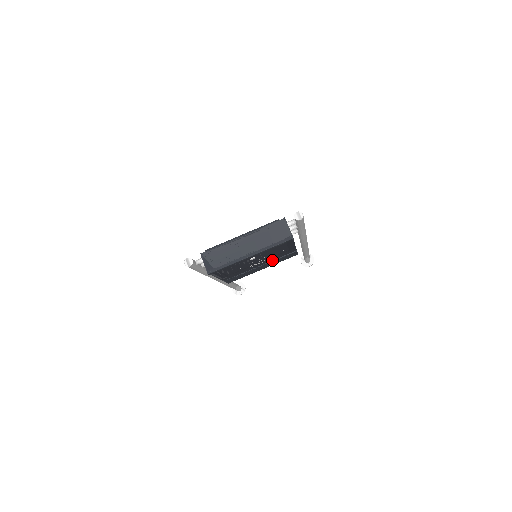
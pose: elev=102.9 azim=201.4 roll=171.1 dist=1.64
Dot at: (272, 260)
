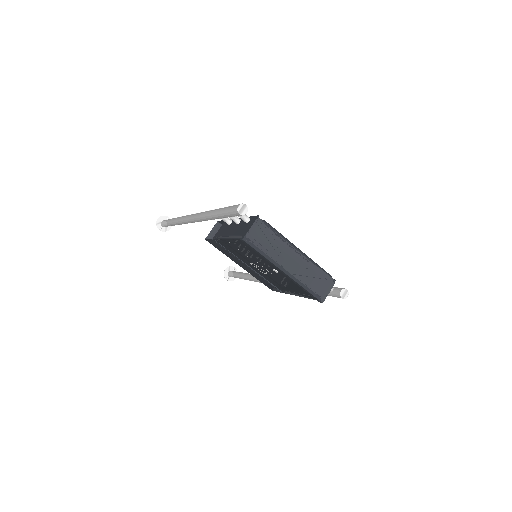
Dot at: (262, 275)
